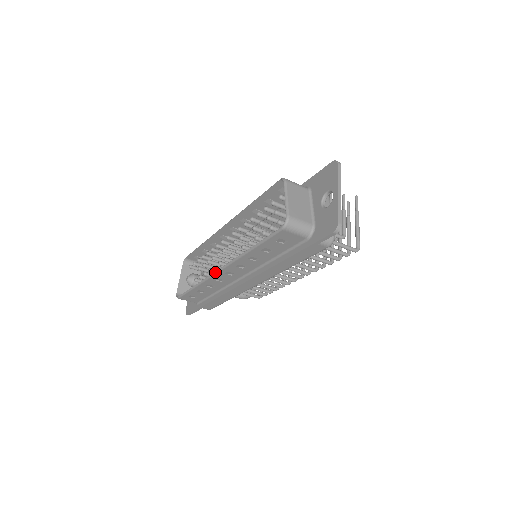
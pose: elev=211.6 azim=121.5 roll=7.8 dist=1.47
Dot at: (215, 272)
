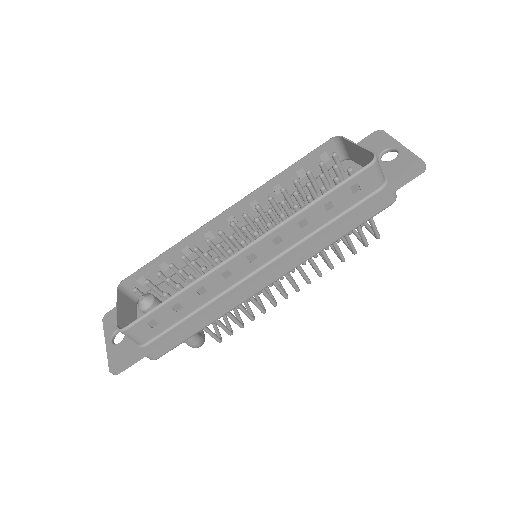
Dot at: (234, 254)
